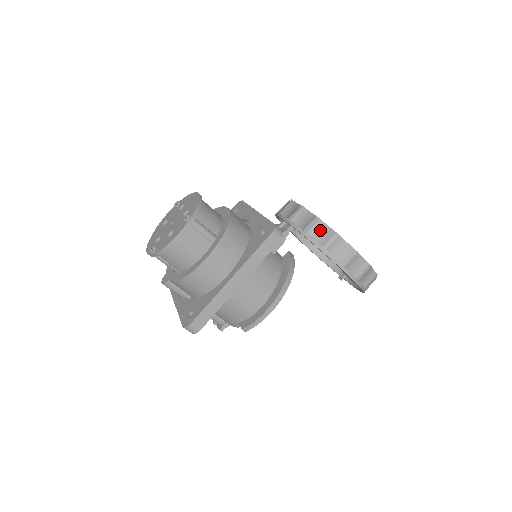
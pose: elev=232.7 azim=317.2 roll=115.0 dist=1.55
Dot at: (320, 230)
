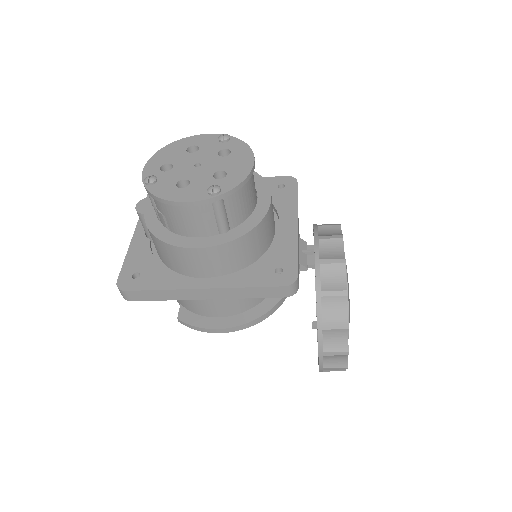
Dot at: (336, 306)
